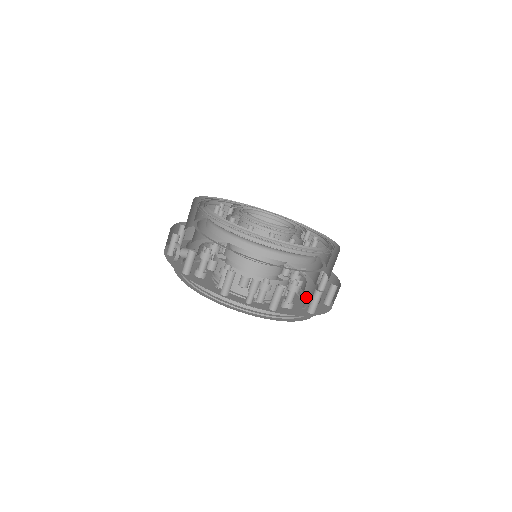
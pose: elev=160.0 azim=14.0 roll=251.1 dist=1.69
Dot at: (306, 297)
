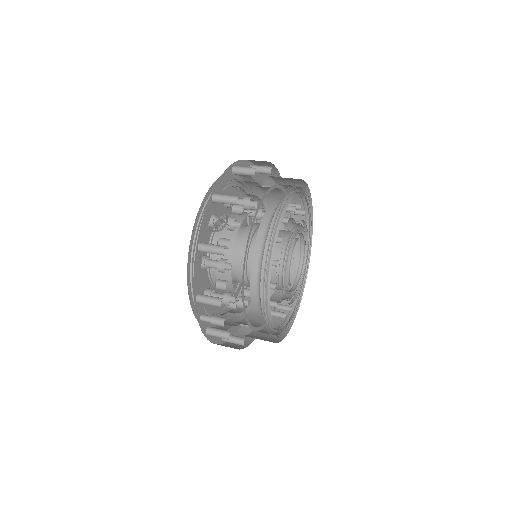
Dot at: occluded
